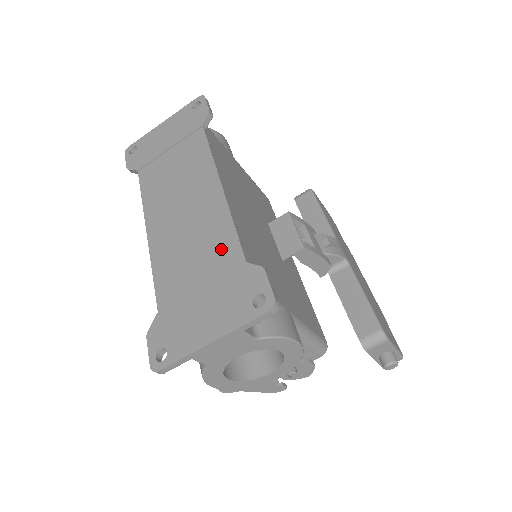
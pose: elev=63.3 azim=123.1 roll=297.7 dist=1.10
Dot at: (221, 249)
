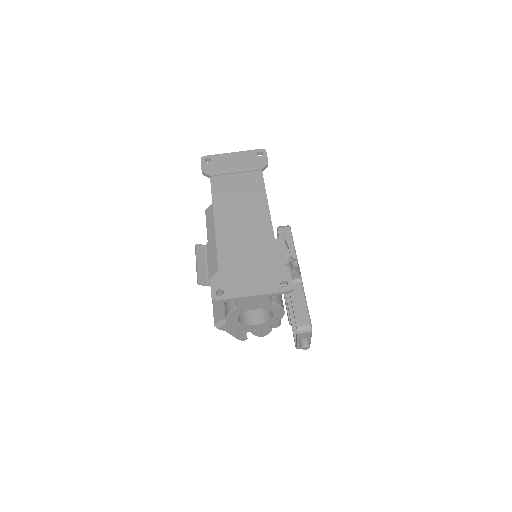
Dot at: (265, 249)
